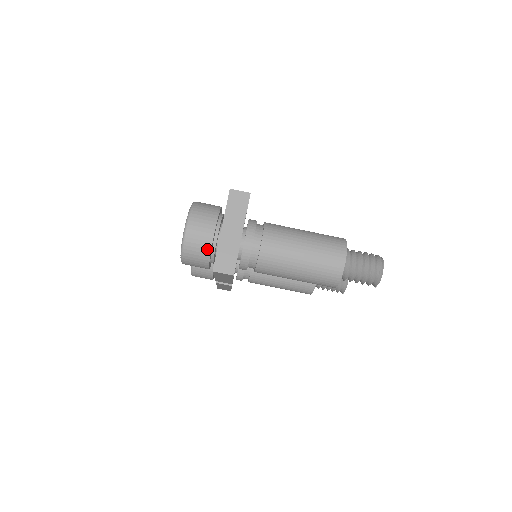
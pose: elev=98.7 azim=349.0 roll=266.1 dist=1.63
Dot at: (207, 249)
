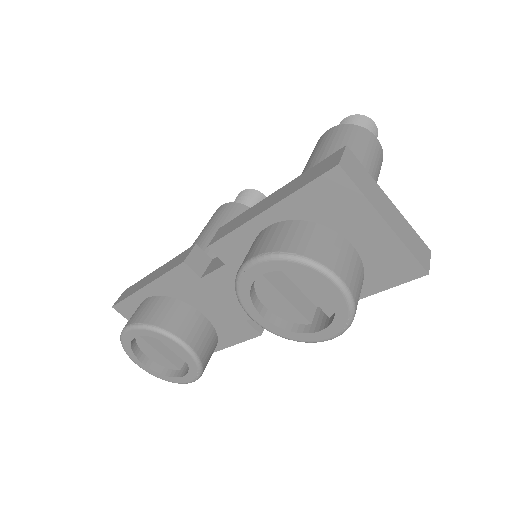
Dot at: (362, 275)
